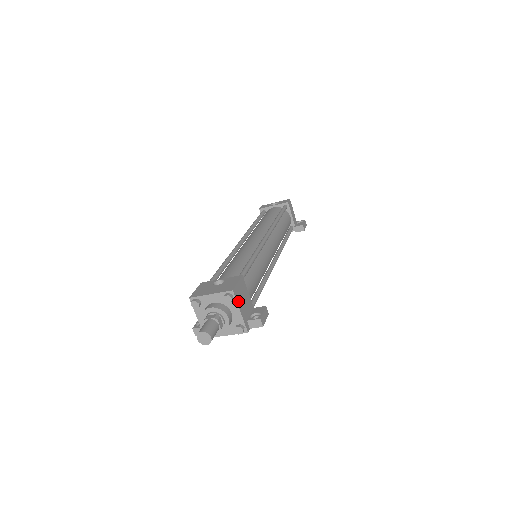
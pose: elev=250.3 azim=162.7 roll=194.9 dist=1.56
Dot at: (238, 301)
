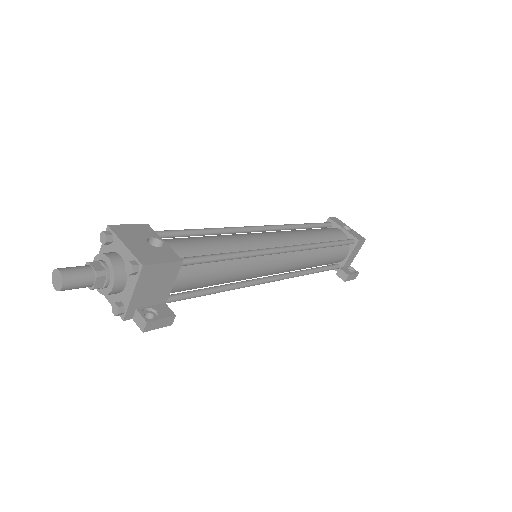
Dot at: (141, 281)
